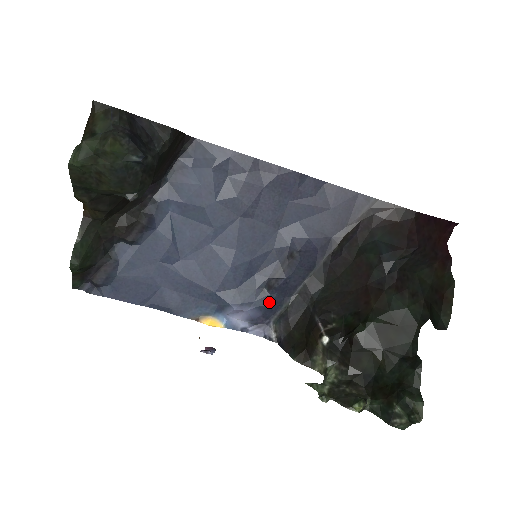
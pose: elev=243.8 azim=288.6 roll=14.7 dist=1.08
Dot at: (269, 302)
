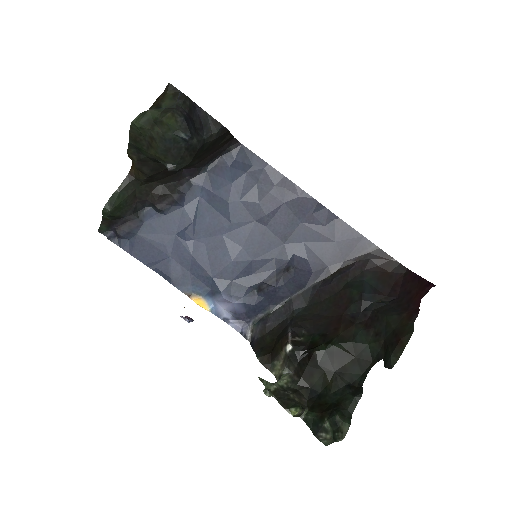
Dot at: (255, 302)
